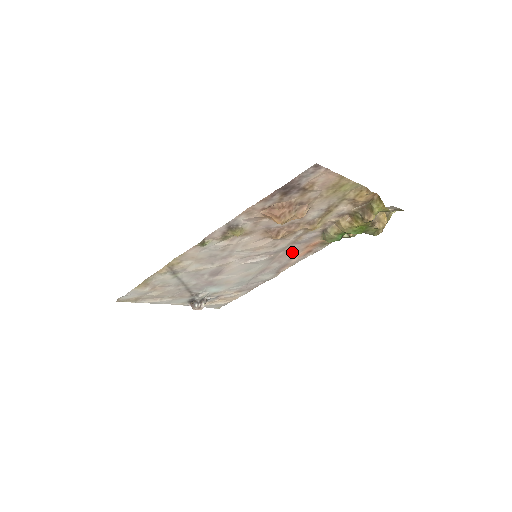
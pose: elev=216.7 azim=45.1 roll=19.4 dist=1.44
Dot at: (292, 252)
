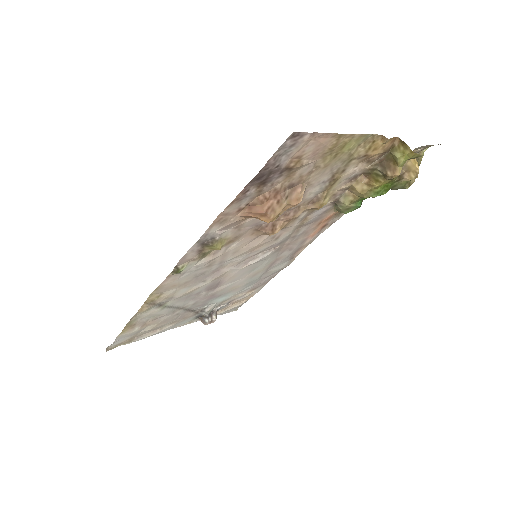
Dot at: (302, 235)
